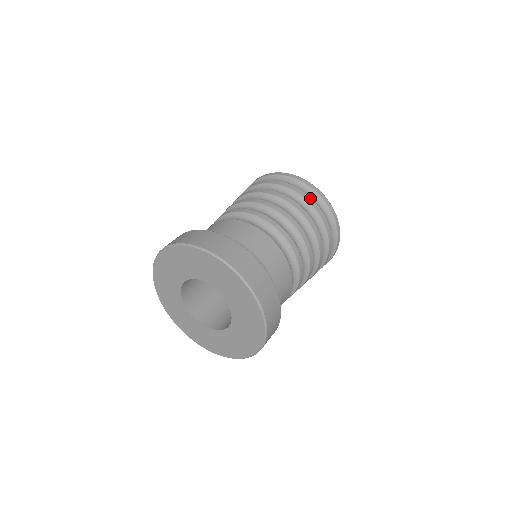
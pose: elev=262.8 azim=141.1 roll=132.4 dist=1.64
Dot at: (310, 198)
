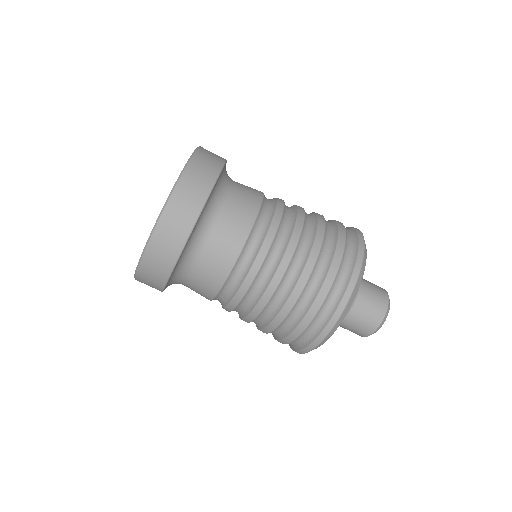
Dot at: (344, 242)
